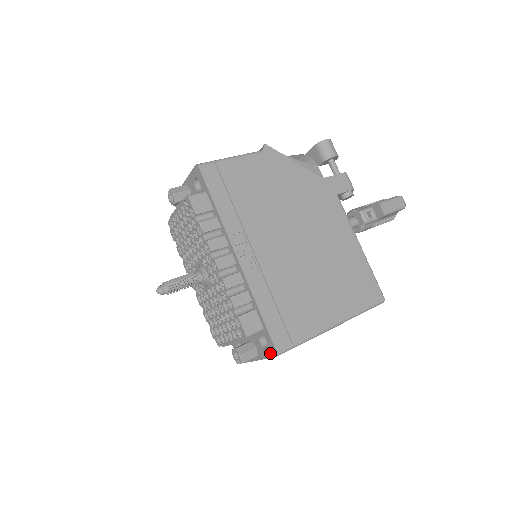
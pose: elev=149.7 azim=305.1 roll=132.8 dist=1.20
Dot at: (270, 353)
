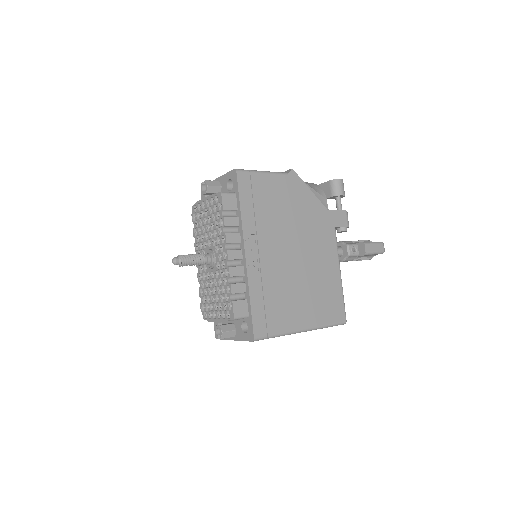
Dot at: (247, 337)
